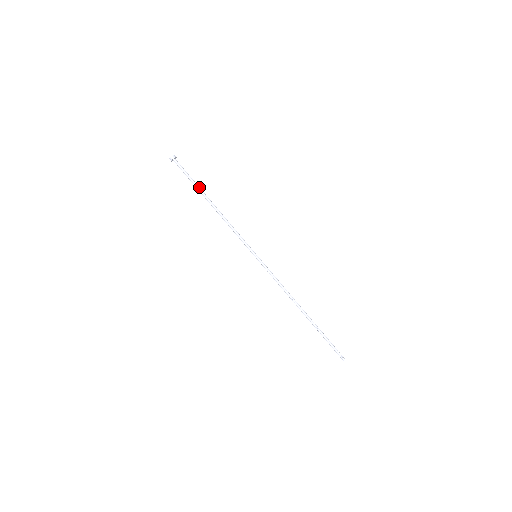
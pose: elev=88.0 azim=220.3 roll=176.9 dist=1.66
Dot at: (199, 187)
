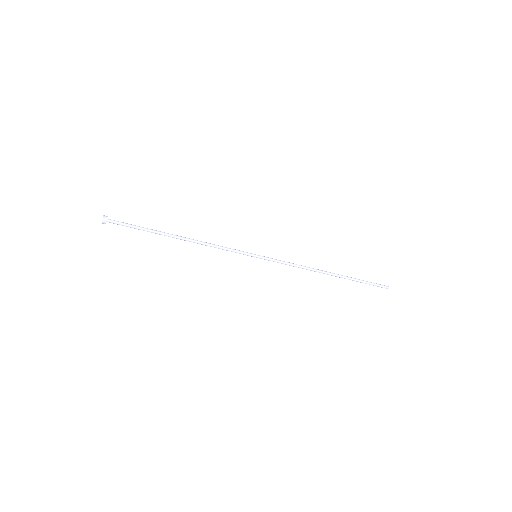
Dot at: (154, 231)
